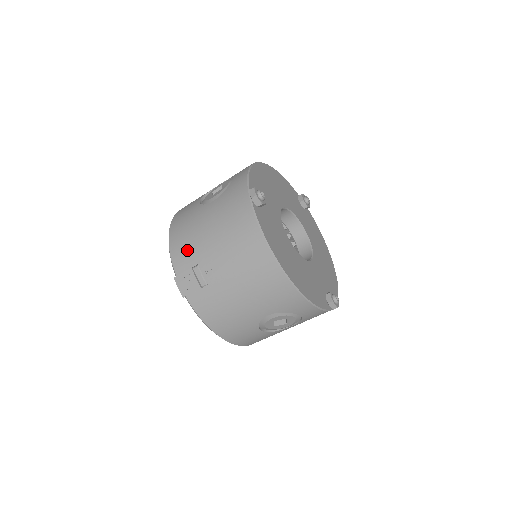
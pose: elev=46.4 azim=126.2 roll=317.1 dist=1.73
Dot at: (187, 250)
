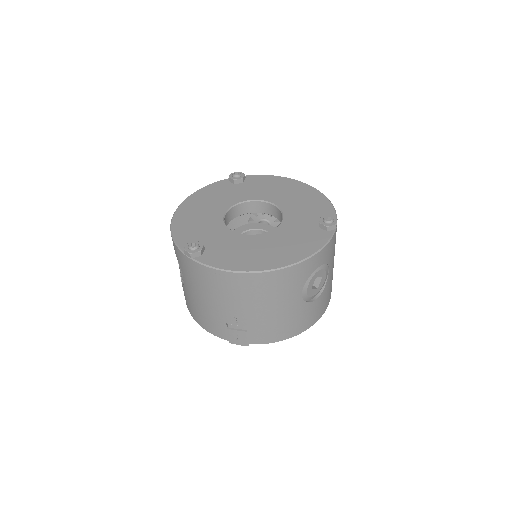
Dot at: (212, 322)
